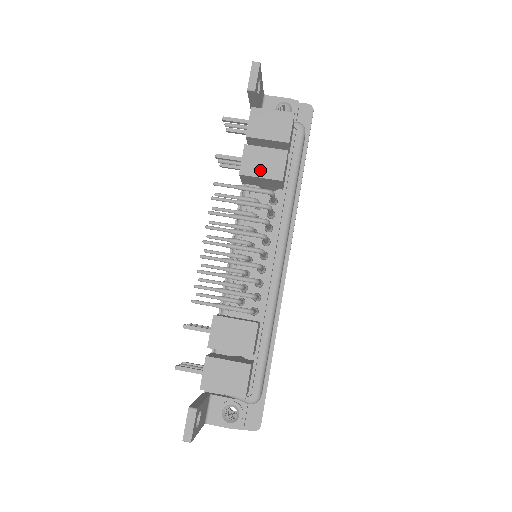
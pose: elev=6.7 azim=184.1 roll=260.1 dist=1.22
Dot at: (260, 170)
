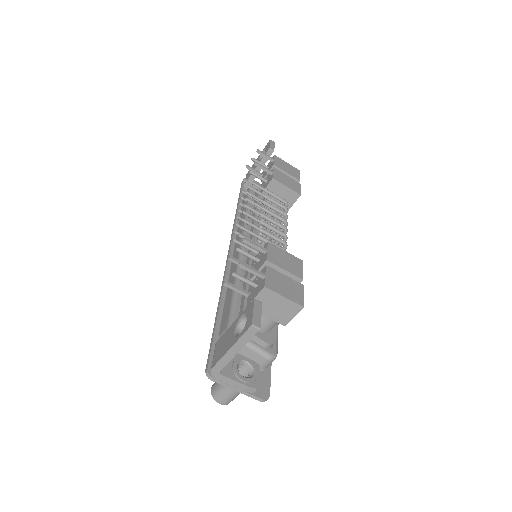
Dot at: (286, 183)
